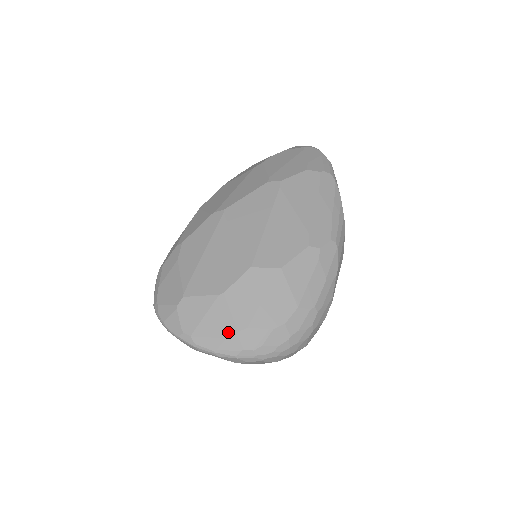
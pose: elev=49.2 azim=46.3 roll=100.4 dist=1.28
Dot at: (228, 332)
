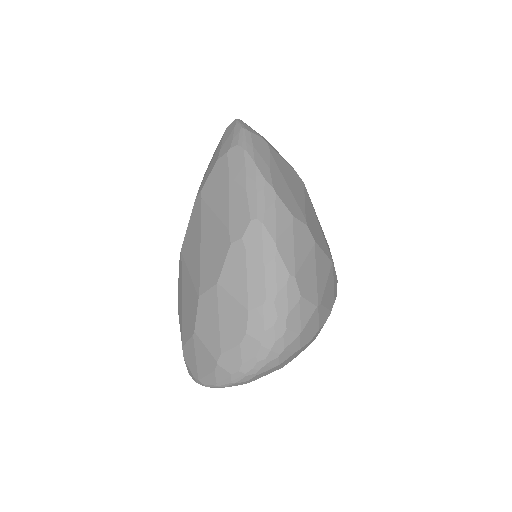
Dot at: (212, 365)
